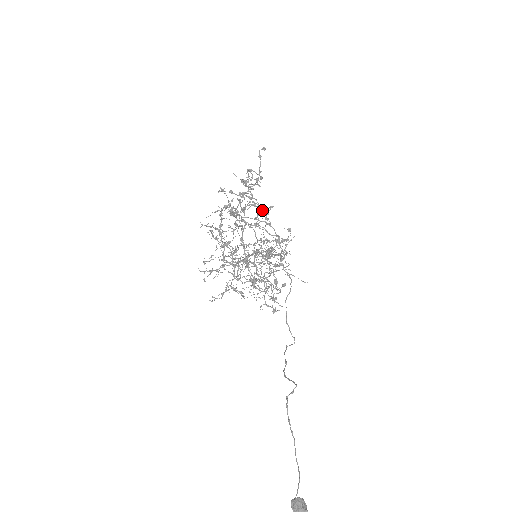
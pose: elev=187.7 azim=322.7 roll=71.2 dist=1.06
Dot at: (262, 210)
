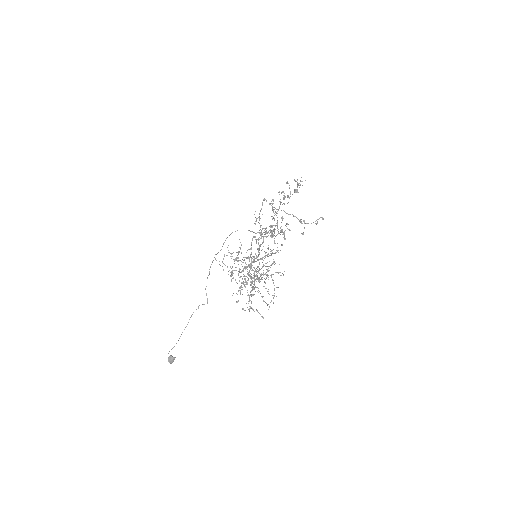
Dot at: occluded
